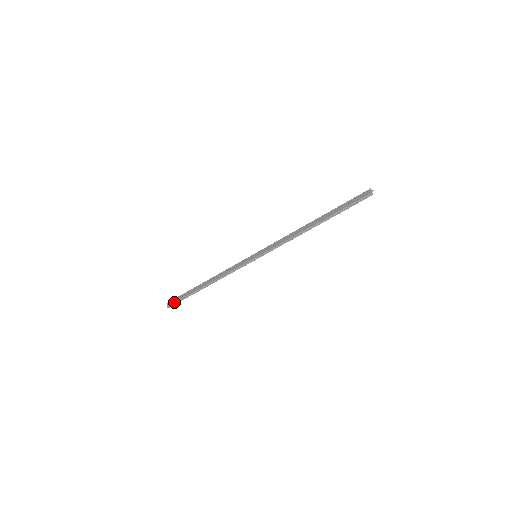
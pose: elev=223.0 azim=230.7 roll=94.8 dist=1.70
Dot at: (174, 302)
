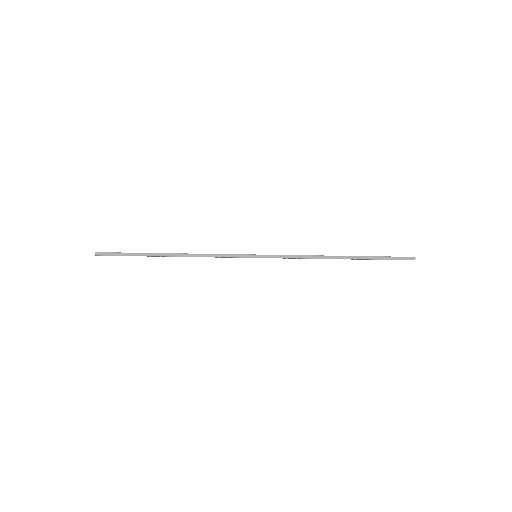
Dot at: (112, 252)
